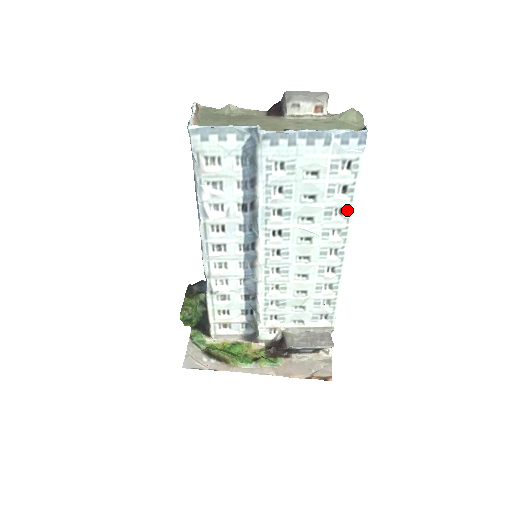
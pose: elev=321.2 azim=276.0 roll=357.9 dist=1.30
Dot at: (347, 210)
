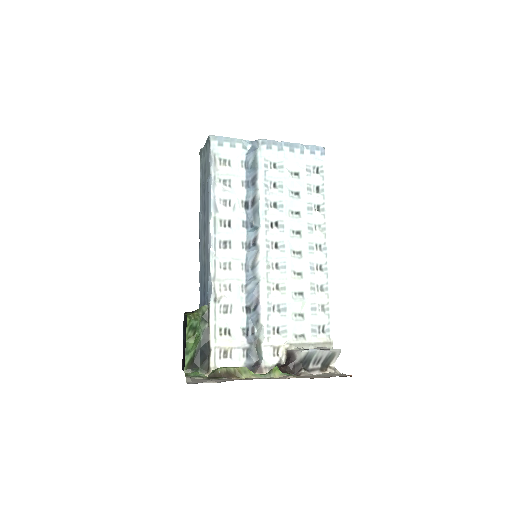
Dot at: (322, 207)
